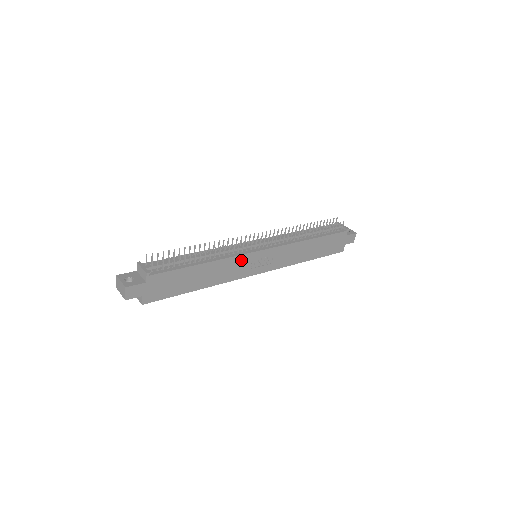
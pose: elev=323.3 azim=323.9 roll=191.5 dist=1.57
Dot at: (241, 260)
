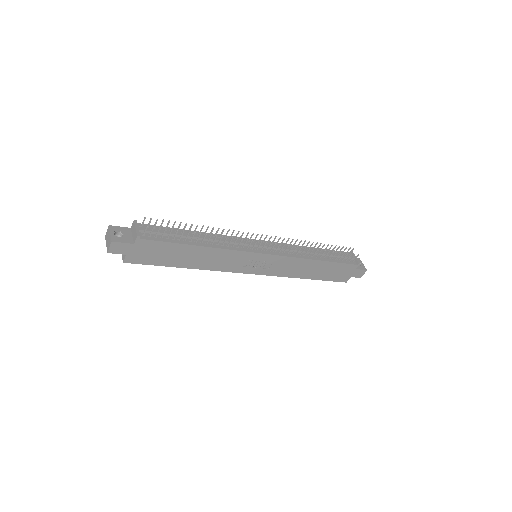
Dot at: (238, 255)
